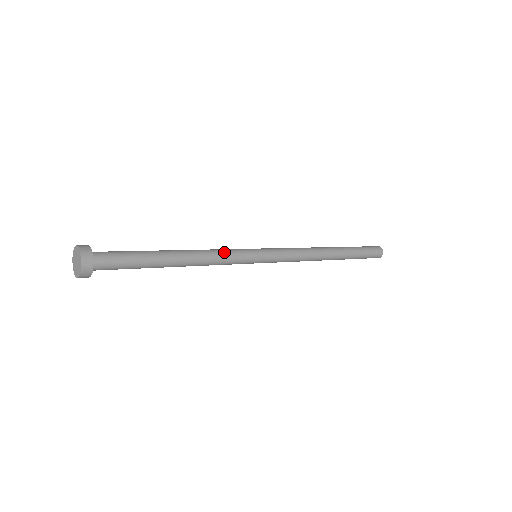
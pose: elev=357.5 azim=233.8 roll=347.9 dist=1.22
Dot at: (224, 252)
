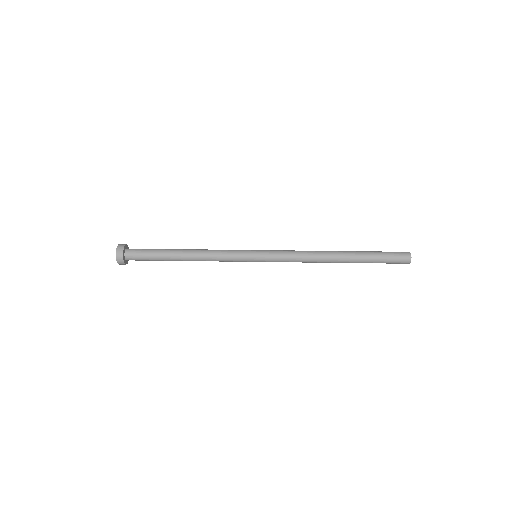
Dot at: (223, 258)
